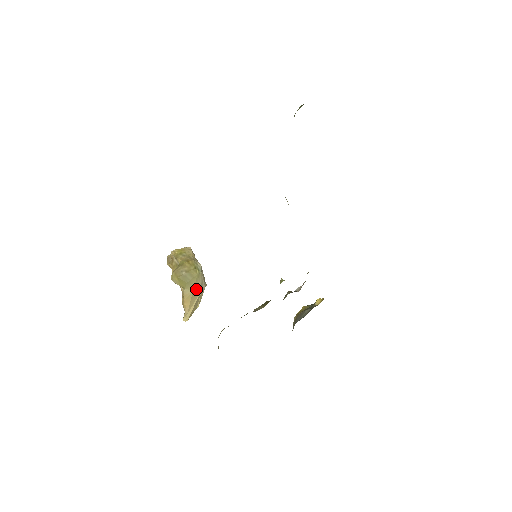
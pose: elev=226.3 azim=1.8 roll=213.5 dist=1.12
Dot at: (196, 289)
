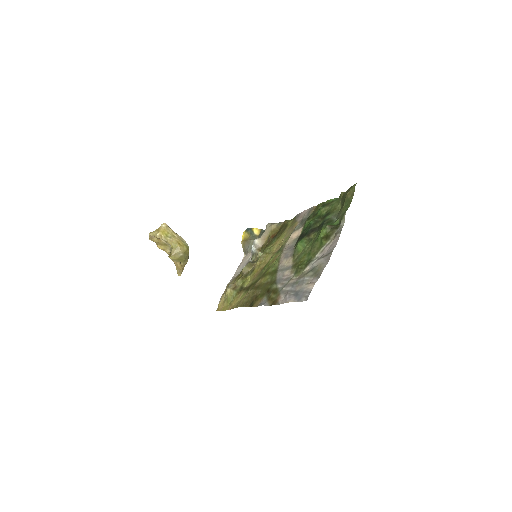
Dot at: (188, 258)
